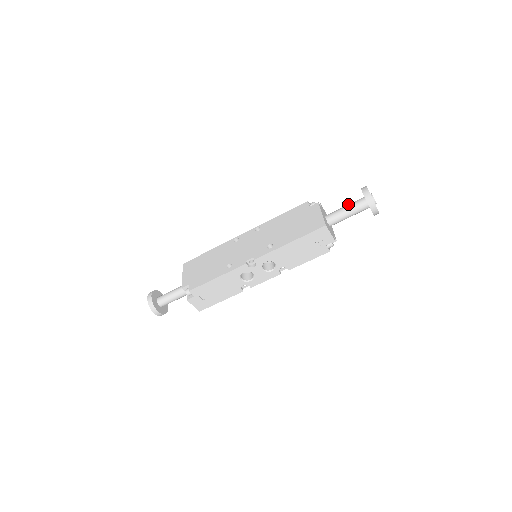
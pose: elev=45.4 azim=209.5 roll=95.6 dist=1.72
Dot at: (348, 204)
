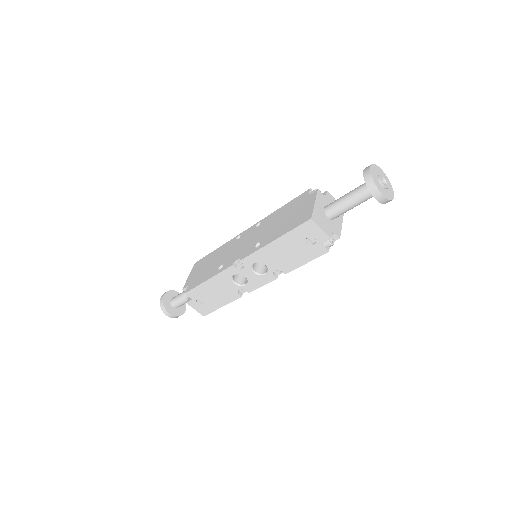
Dot at: (352, 190)
